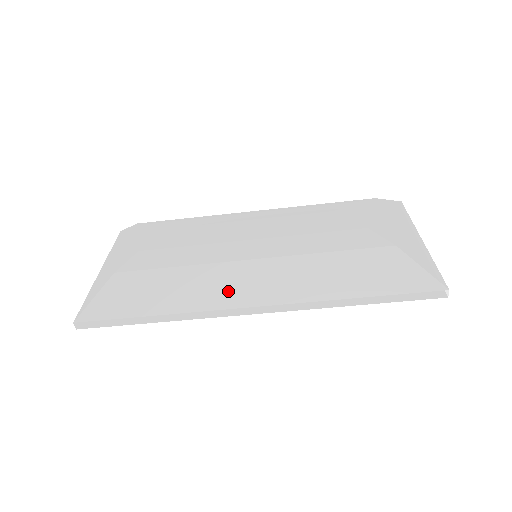
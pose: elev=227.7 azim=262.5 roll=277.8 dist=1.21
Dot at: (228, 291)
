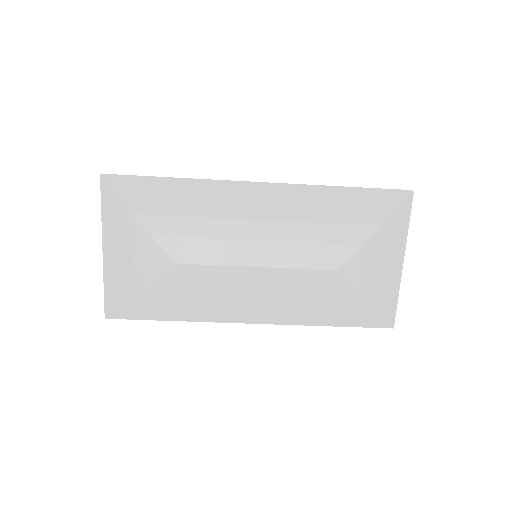
Dot at: (233, 316)
